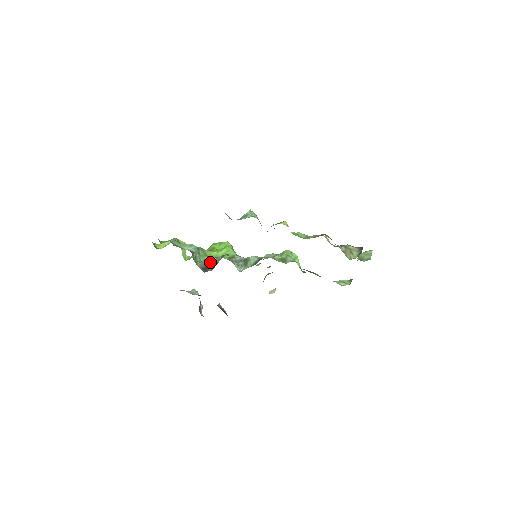
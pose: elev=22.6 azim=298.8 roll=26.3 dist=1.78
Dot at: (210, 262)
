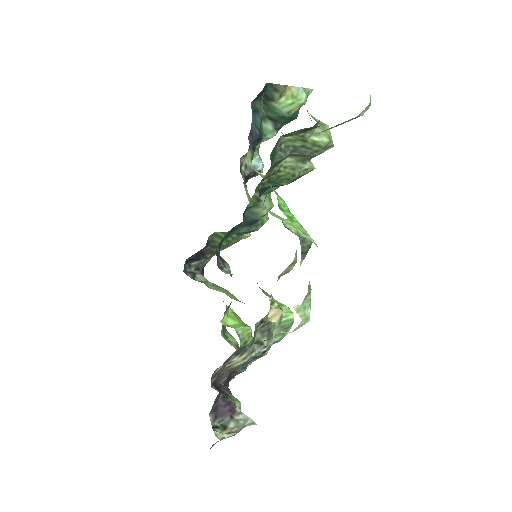
Dot at: occluded
